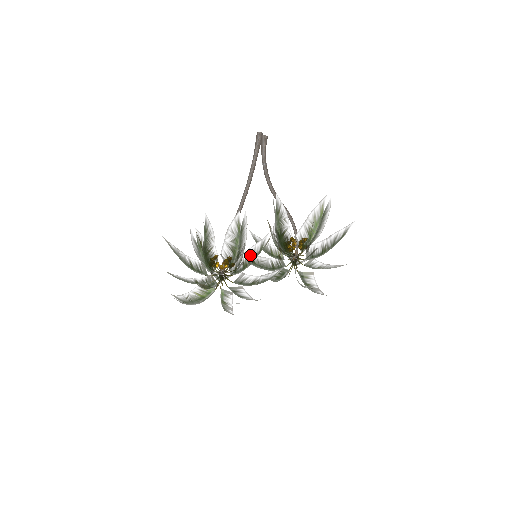
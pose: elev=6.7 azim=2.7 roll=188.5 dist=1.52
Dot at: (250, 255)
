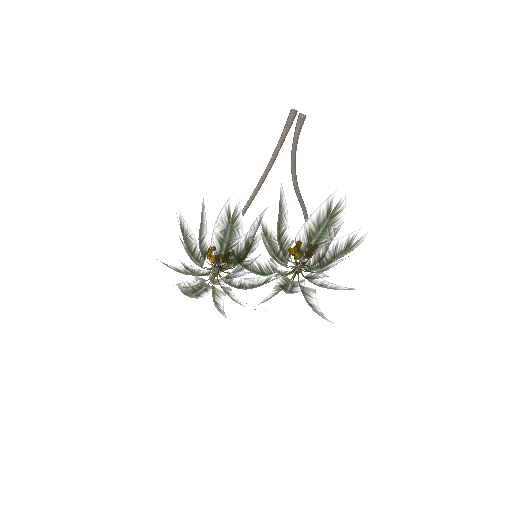
Dot at: (232, 251)
